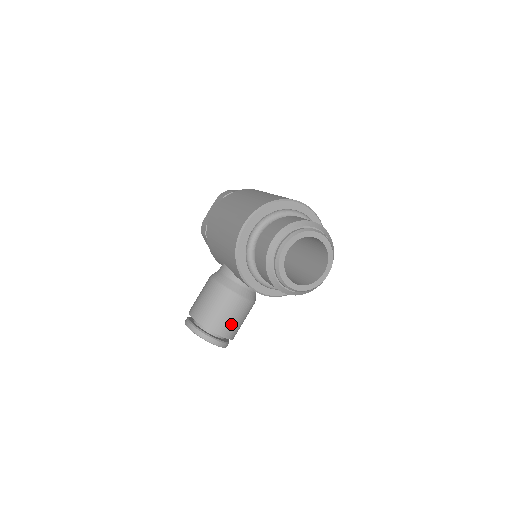
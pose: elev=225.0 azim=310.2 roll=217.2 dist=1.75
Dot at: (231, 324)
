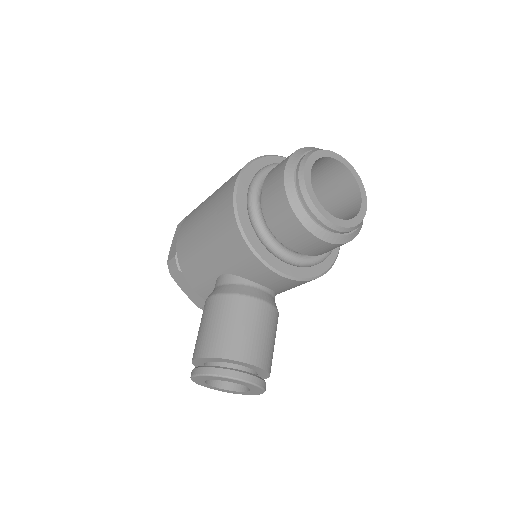
Dot at: (262, 344)
